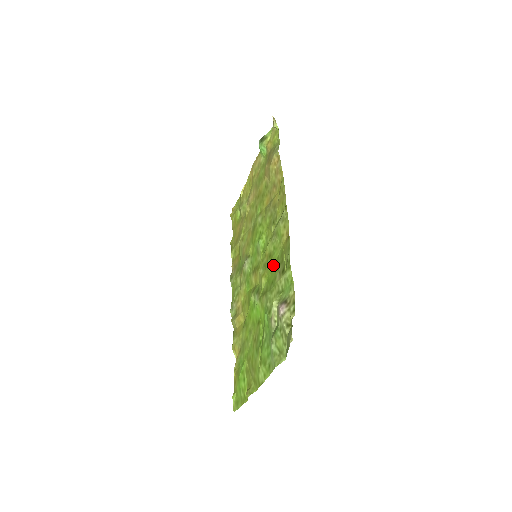
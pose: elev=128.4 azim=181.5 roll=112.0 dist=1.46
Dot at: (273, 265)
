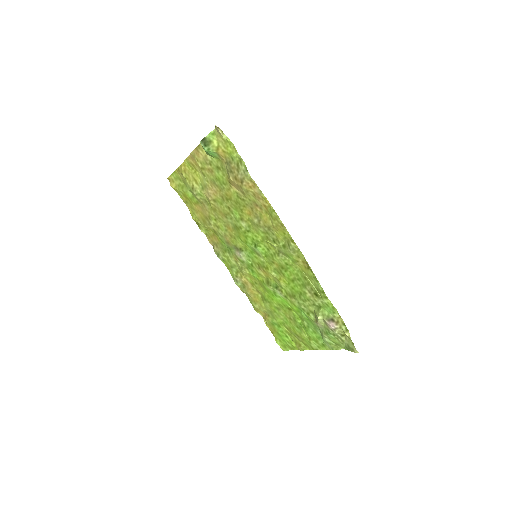
Dot at: (292, 278)
